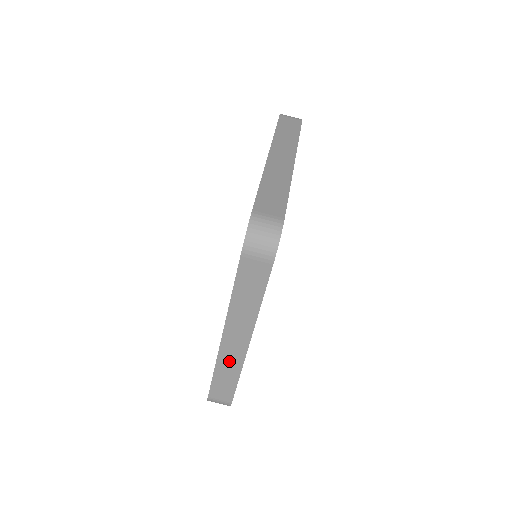
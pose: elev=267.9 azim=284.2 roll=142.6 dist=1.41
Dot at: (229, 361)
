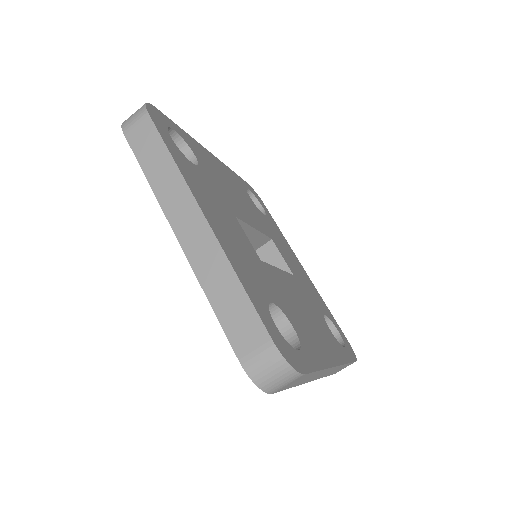
Dot at: occluded
